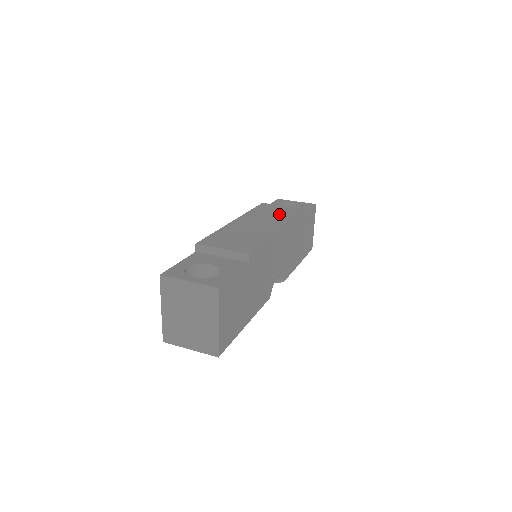
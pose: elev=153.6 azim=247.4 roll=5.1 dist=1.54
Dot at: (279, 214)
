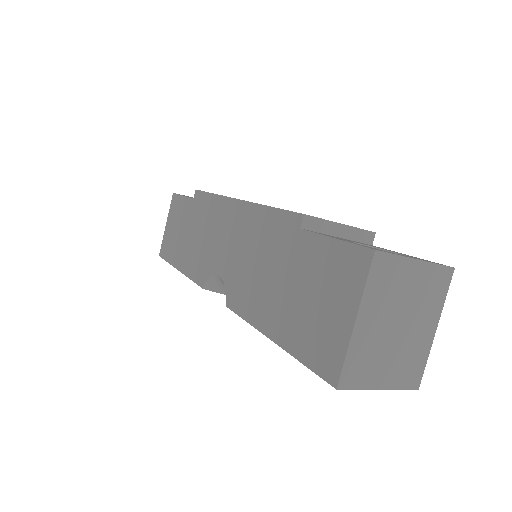
Dot at: occluded
